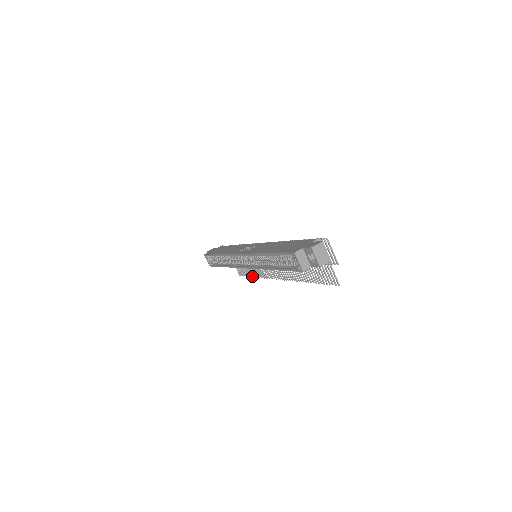
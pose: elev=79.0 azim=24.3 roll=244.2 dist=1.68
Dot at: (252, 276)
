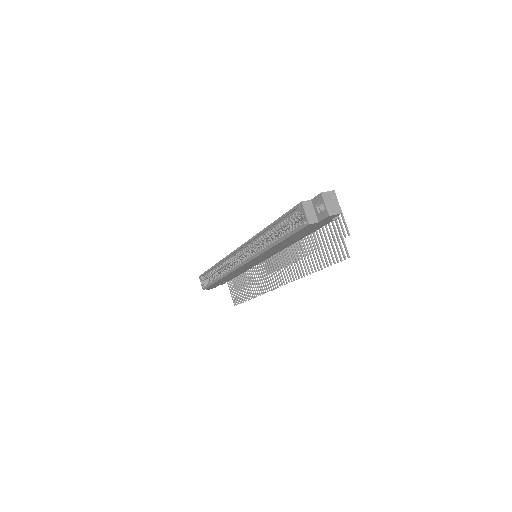
Dot at: (248, 299)
